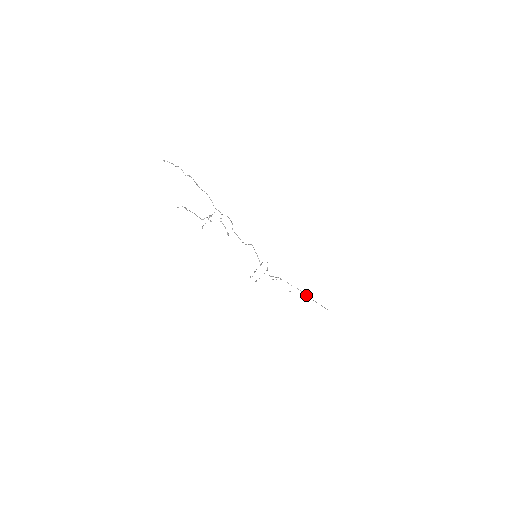
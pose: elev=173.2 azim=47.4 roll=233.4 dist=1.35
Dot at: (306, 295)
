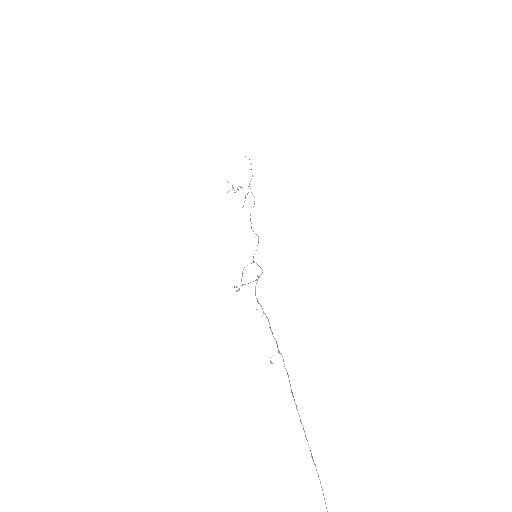
Dot at: occluded
